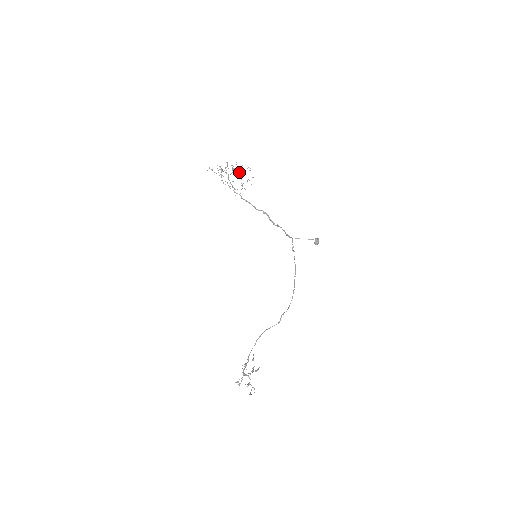
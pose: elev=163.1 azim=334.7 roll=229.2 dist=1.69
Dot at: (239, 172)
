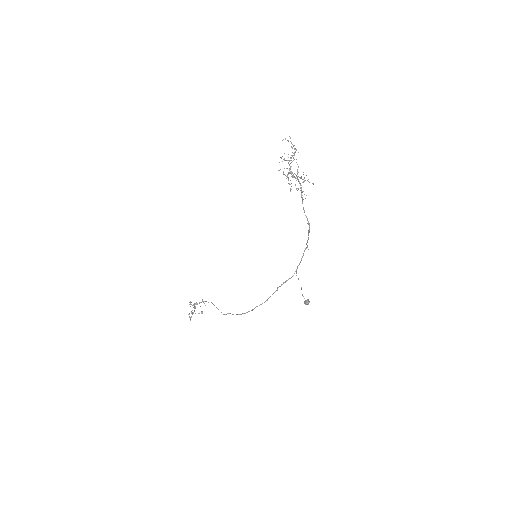
Dot at: (303, 174)
